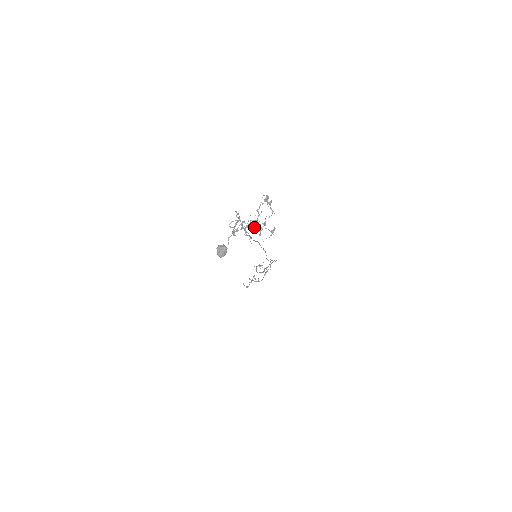
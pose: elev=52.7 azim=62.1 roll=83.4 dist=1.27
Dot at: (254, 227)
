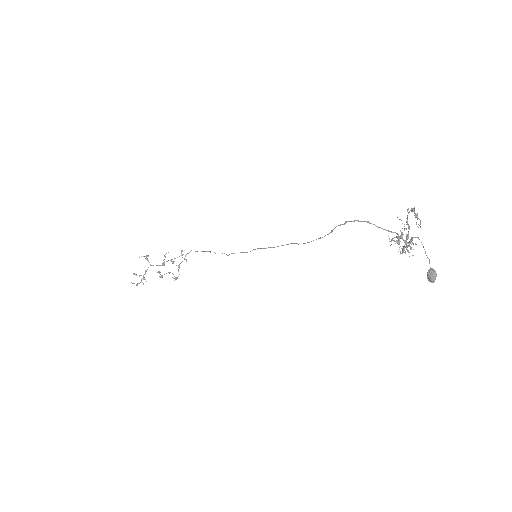
Dot at: (406, 242)
